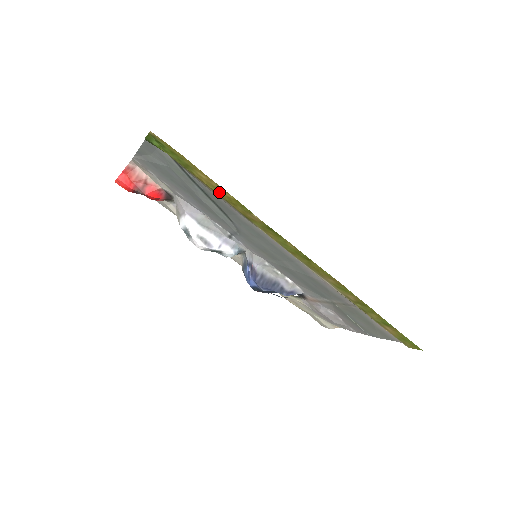
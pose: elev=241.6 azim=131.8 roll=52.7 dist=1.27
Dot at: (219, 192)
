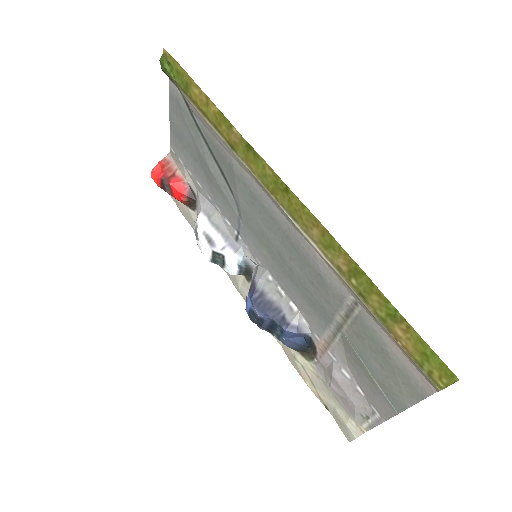
Dot at: (208, 111)
